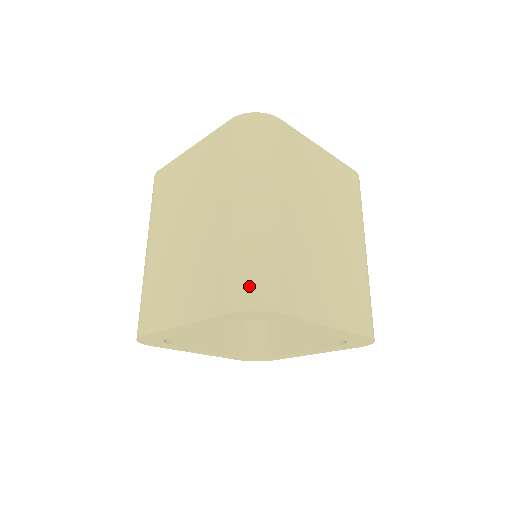
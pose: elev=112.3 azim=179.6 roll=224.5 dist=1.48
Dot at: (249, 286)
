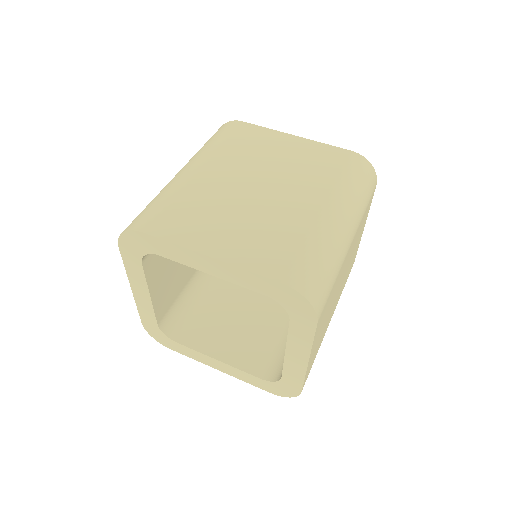
Dot at: (315, 279)
